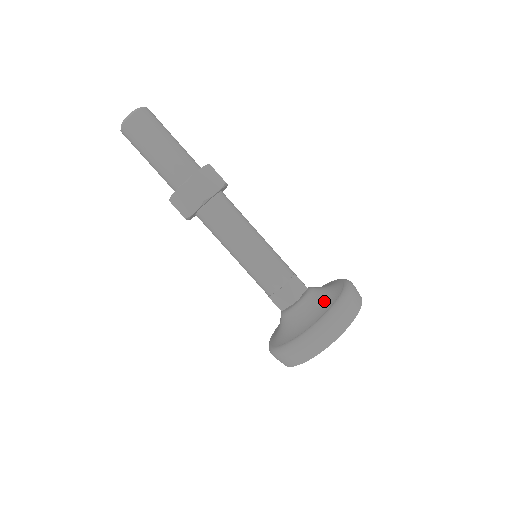
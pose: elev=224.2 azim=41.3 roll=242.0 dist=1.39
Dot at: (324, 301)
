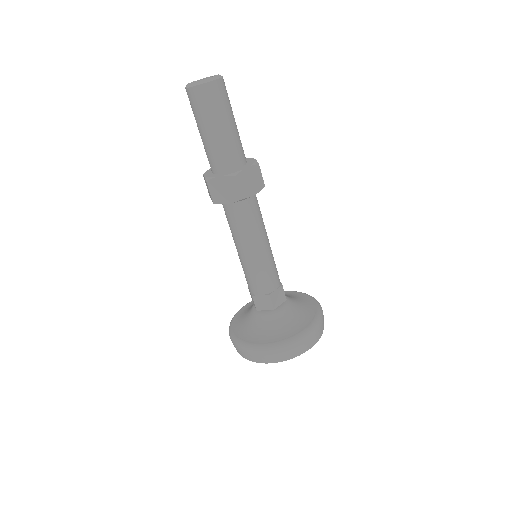
Dot at: (298, 319)
